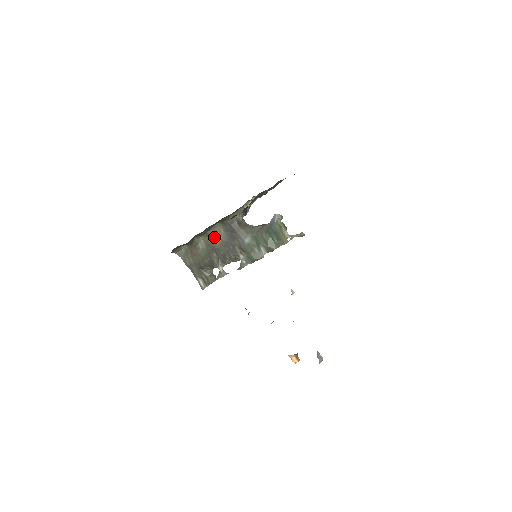
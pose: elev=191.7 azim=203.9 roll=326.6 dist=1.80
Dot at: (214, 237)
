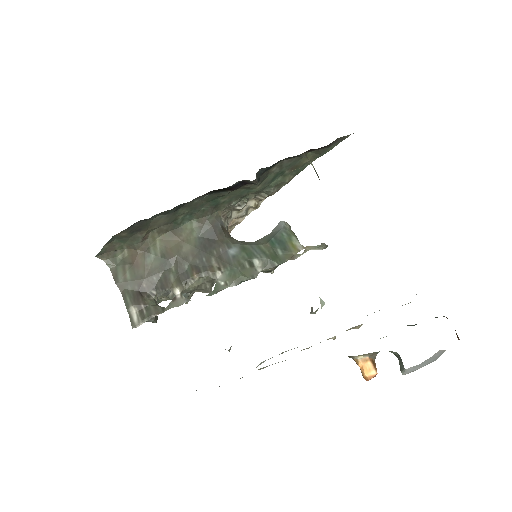
Dot at: (180, 241)
